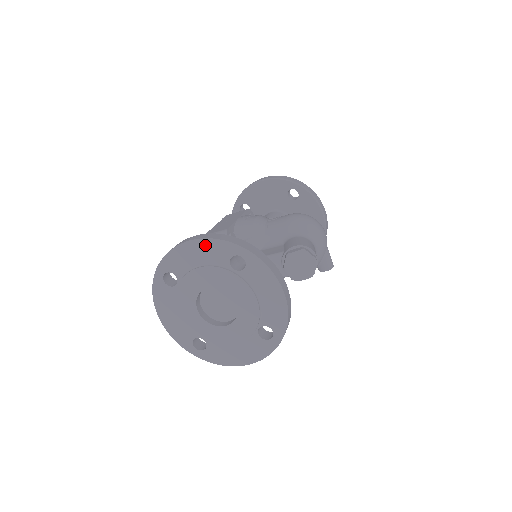
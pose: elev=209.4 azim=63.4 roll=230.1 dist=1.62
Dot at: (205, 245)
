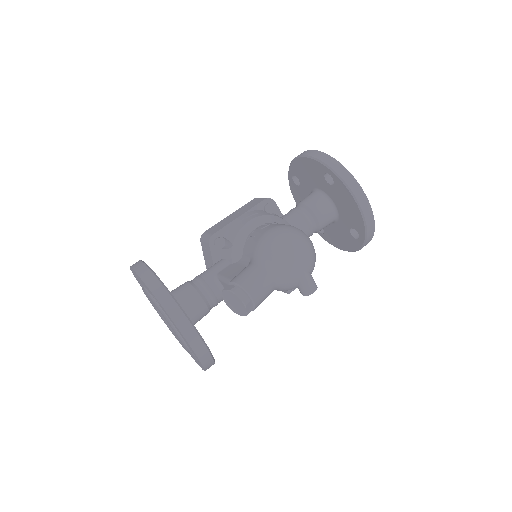
Dot at: (138, 276)
